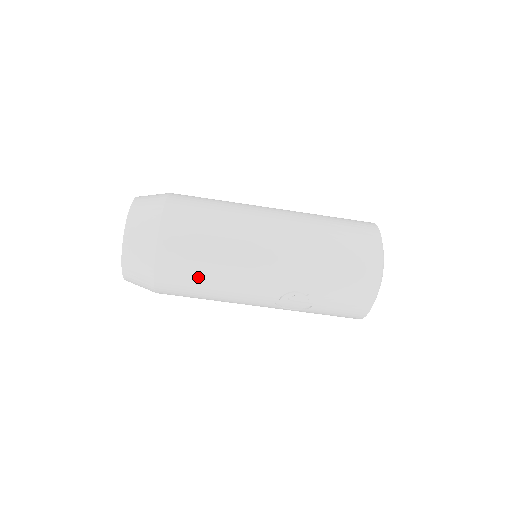
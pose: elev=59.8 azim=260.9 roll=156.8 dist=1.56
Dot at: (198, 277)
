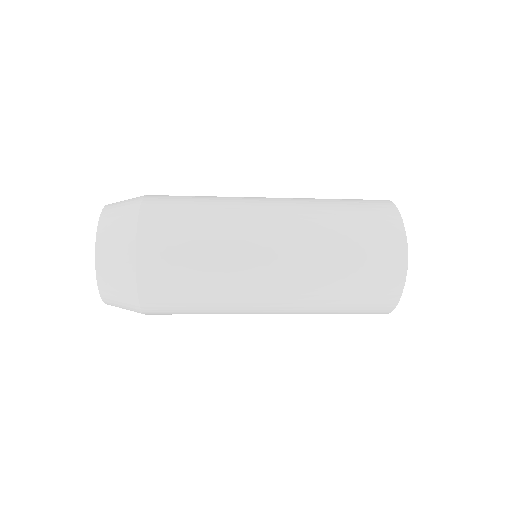
Dot at: occluded
